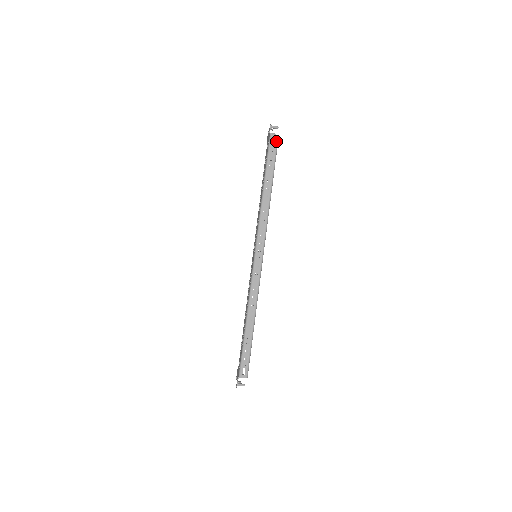
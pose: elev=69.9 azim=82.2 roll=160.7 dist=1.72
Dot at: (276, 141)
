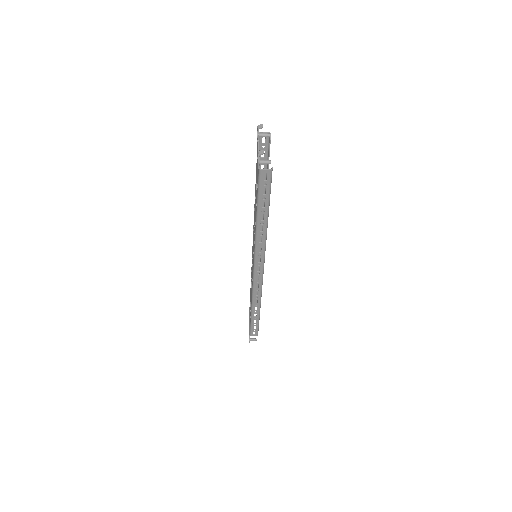
Dot at: (269, 177)
